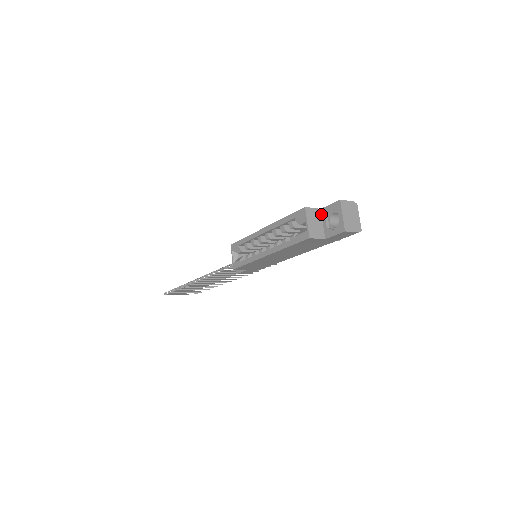
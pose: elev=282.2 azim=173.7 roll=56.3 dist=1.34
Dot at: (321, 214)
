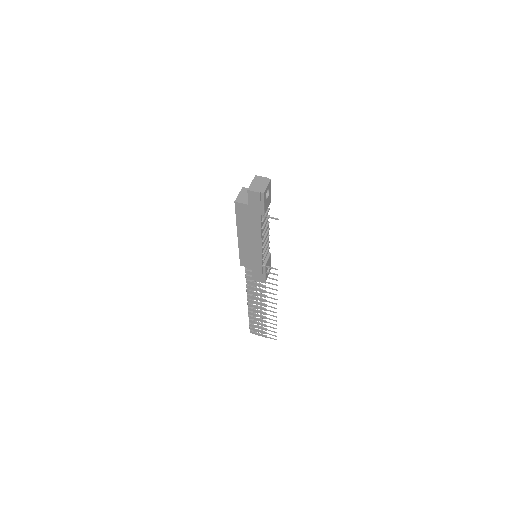
Dot at: occluded
